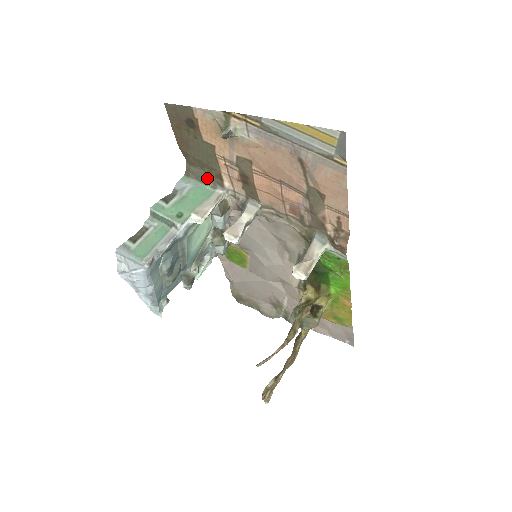
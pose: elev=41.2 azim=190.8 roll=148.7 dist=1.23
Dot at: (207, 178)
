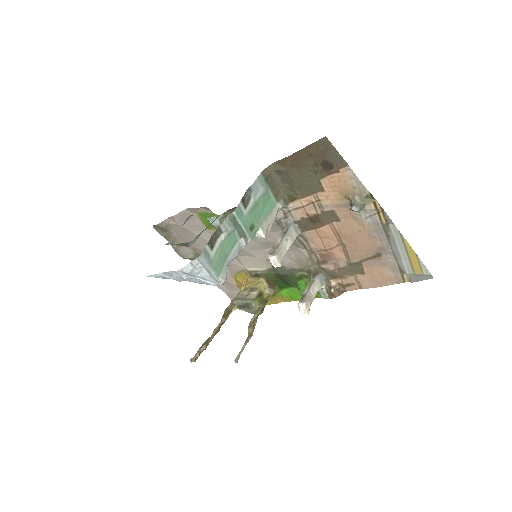
Dot at: (278, 189)
